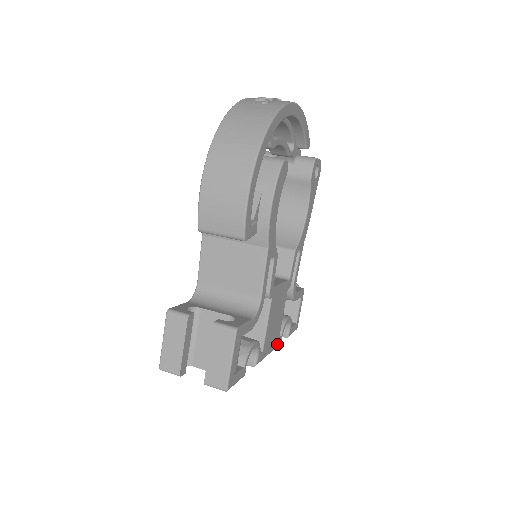
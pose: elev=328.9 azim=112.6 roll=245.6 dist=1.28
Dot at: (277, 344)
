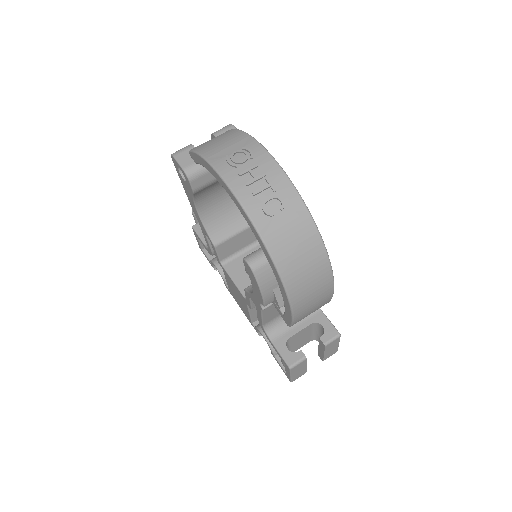
Dot at: occluded
